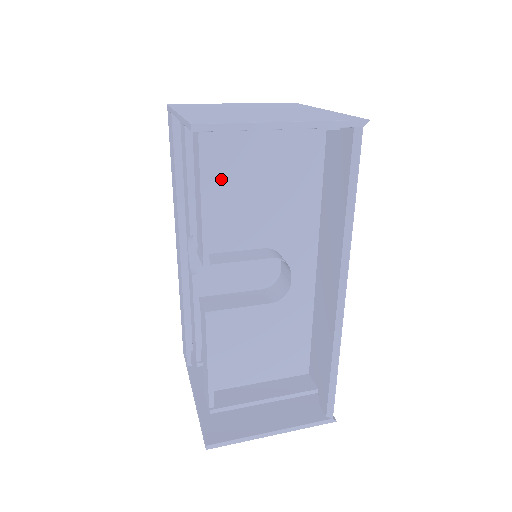
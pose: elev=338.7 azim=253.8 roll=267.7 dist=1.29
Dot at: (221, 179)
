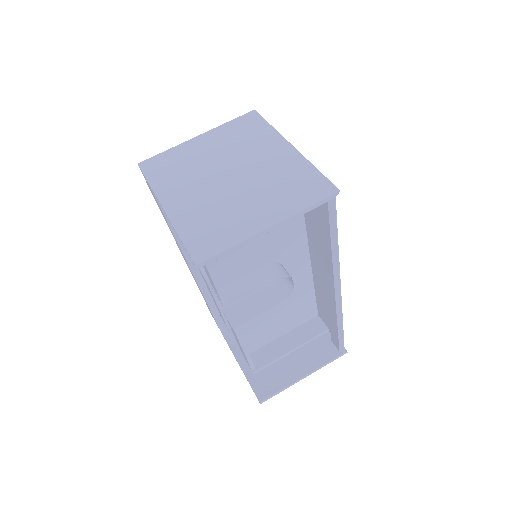
Dot at: occluded
